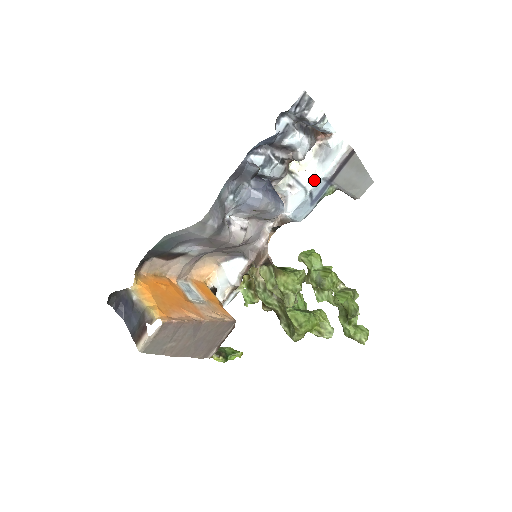
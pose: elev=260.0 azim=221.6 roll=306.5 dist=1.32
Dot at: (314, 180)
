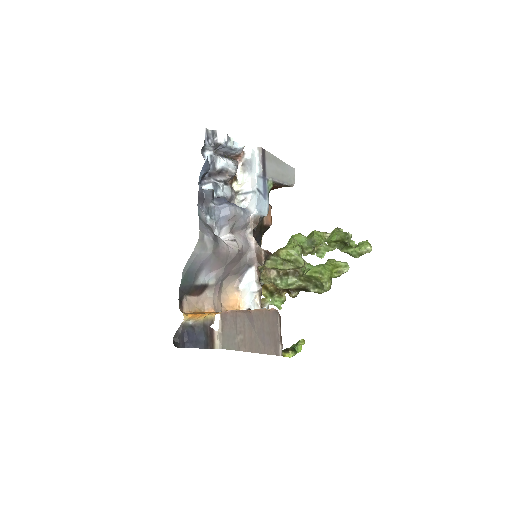
Dot at: (254, 182)
